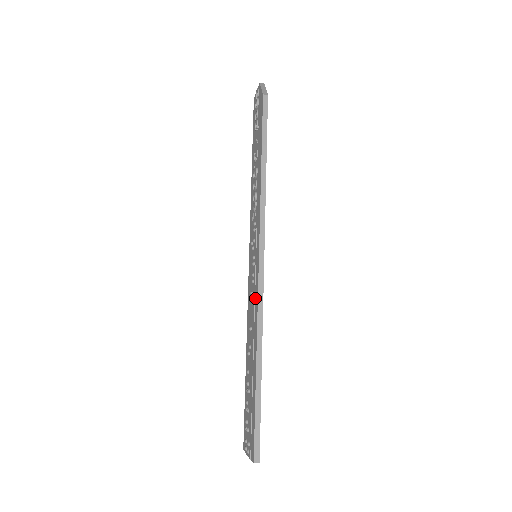
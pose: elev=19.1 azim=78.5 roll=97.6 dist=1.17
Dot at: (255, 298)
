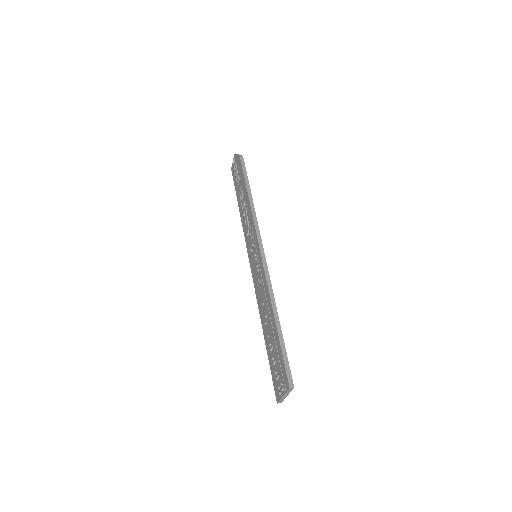
Dot at: (262, 278)
